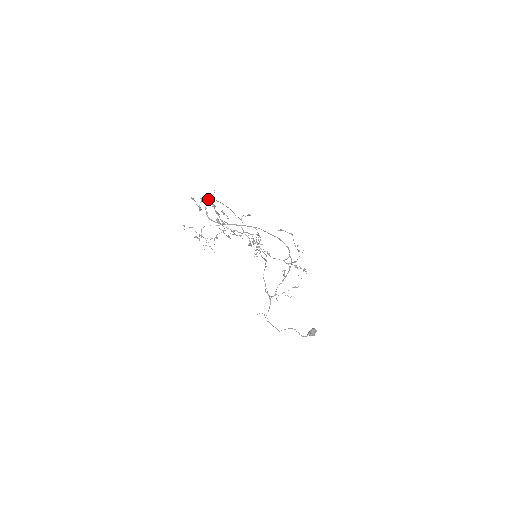
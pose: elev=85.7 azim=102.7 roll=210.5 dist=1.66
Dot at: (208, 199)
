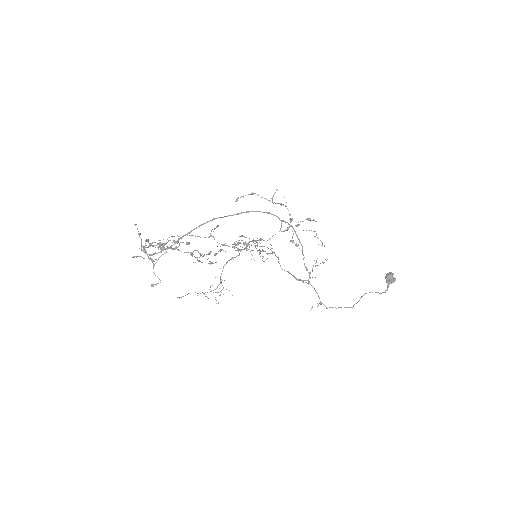
Dot at: occluded
